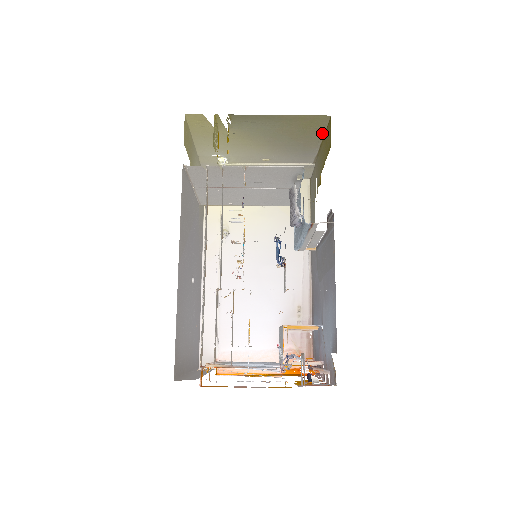
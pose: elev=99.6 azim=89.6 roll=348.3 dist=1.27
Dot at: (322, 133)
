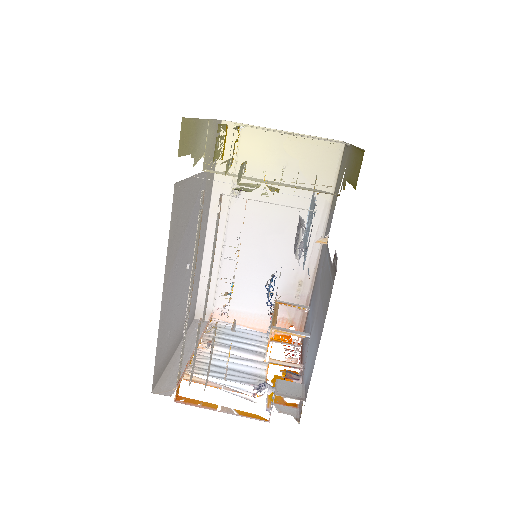
Dot at: occluded
